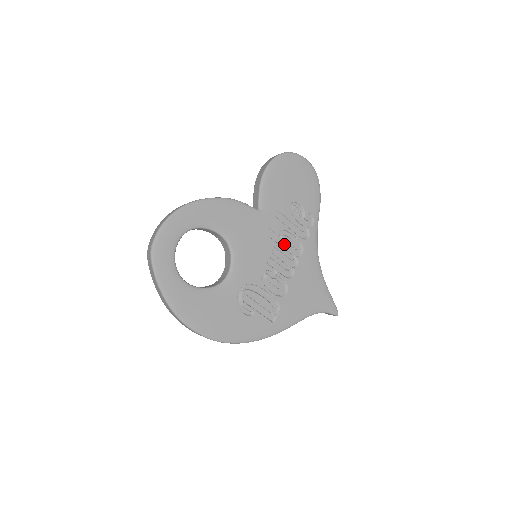
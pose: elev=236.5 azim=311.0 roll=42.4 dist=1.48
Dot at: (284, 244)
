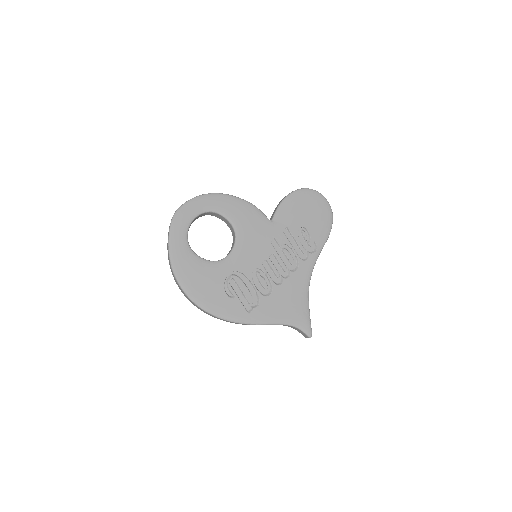
Dot at: (283, 256)
